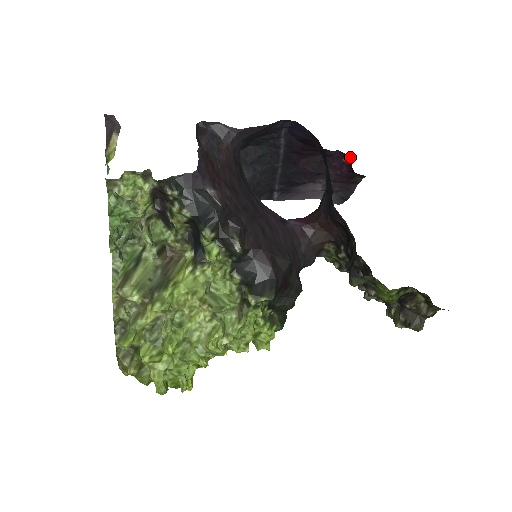
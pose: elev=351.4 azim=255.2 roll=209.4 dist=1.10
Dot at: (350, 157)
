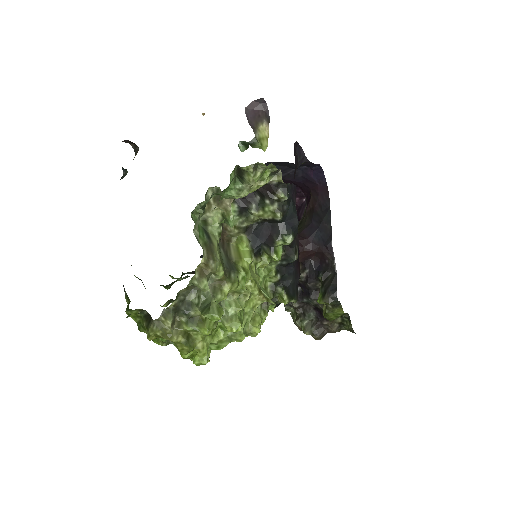
Dot at: (303, 199)
